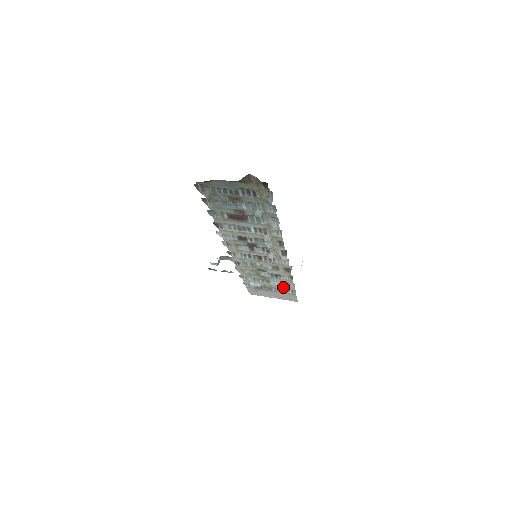
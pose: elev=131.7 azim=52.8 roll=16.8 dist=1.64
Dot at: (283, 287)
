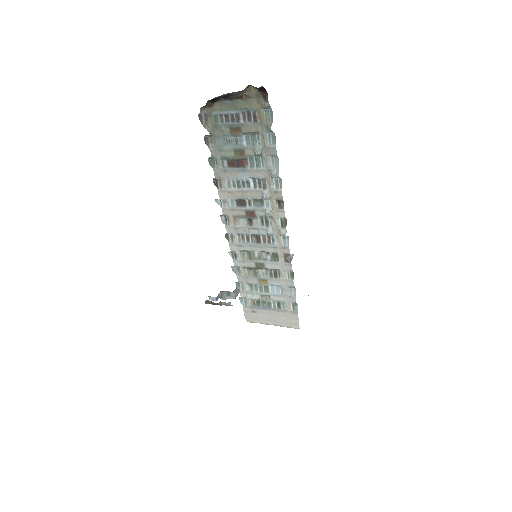
Dot at: (283, 298)
